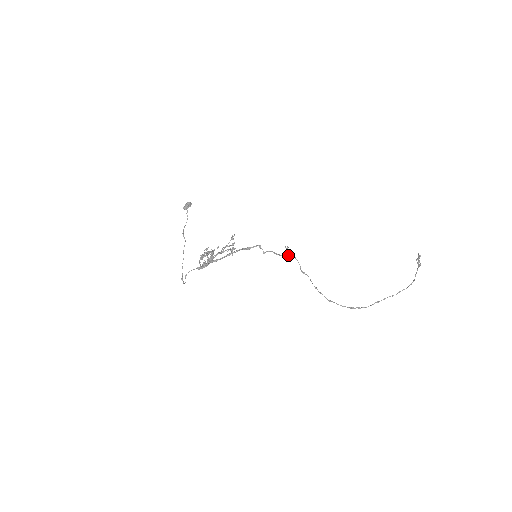
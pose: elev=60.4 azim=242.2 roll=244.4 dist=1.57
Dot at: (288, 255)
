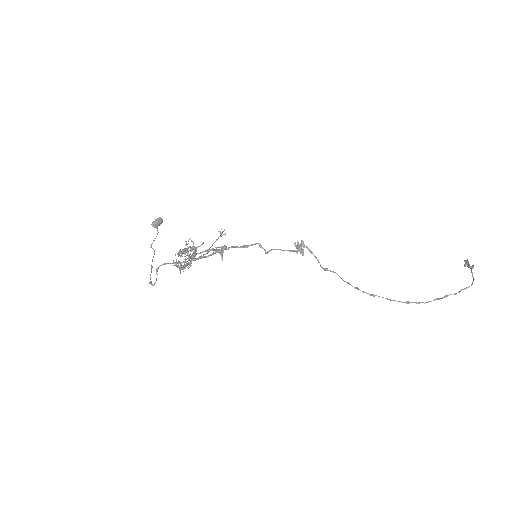
Dot at: (300, 250)
